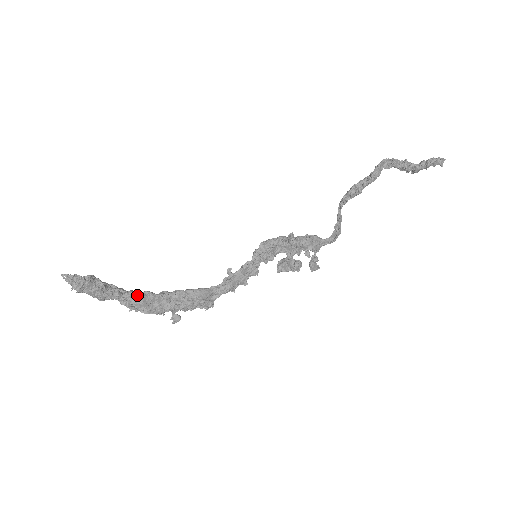
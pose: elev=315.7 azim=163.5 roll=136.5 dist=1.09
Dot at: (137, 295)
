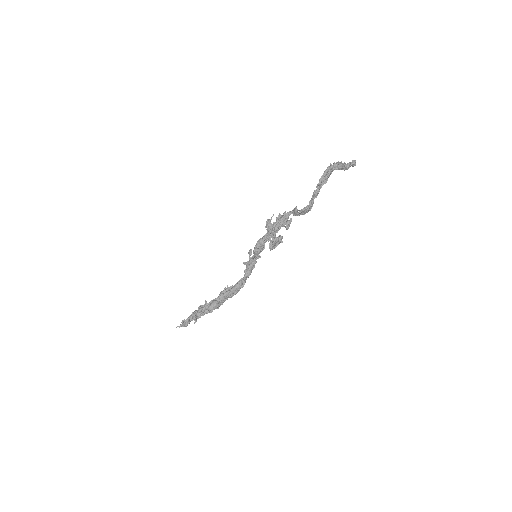
Dot at: (211, 308)
